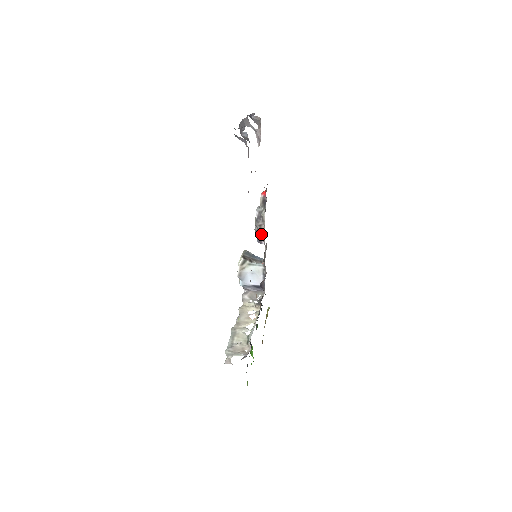
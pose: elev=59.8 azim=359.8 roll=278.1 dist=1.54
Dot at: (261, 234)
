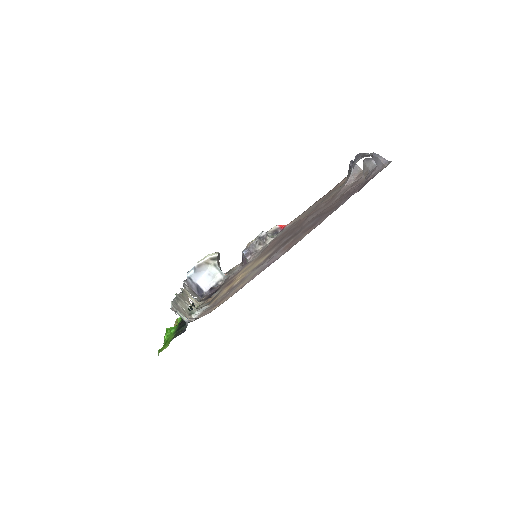
Dot at: (253, 250)
